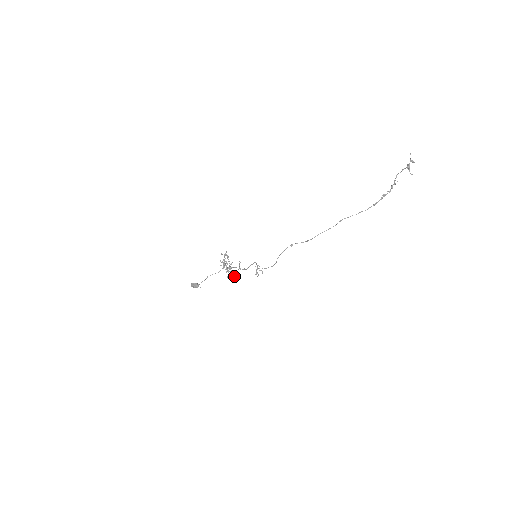
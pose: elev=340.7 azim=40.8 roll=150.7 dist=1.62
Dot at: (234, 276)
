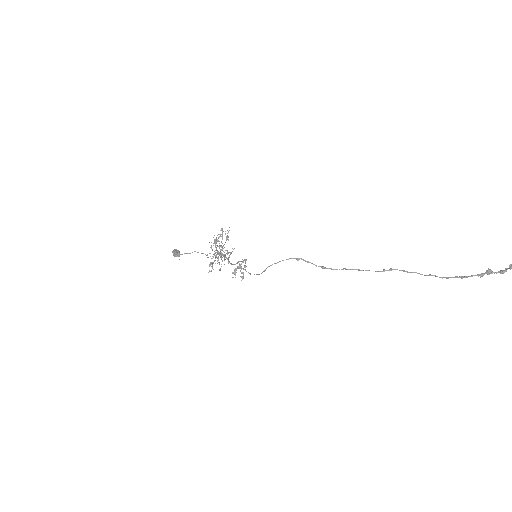
Dot at: (220, 268)
